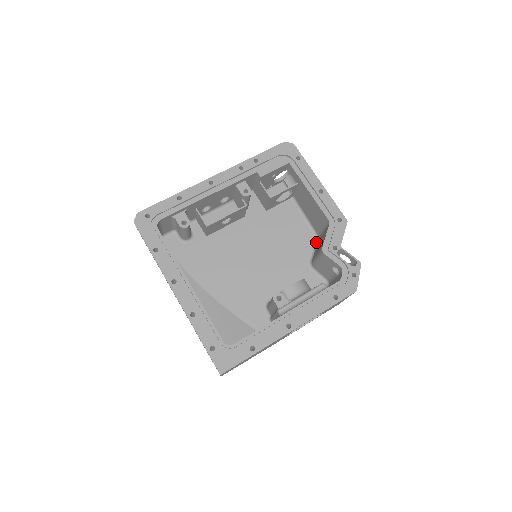
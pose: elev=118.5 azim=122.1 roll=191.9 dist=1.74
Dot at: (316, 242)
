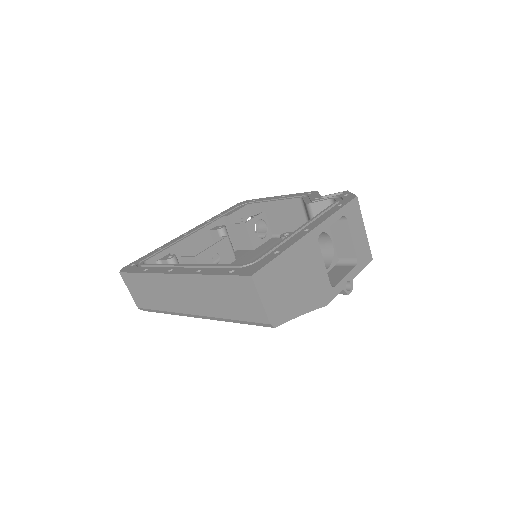
Dot at: occluded
